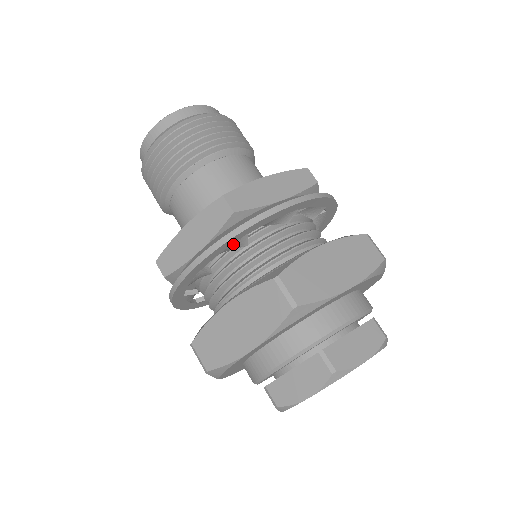
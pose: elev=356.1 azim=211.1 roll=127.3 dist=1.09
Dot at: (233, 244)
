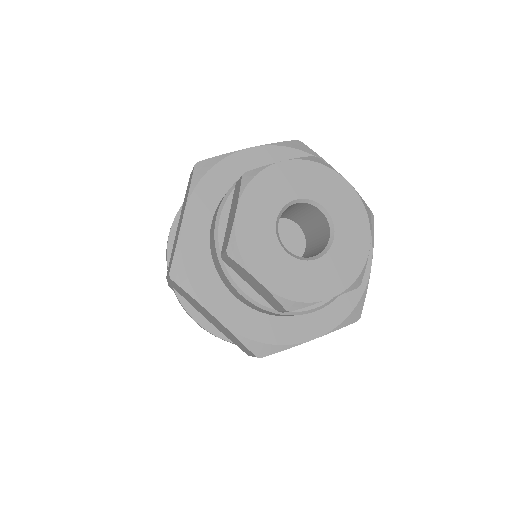
Dot at: occluded
